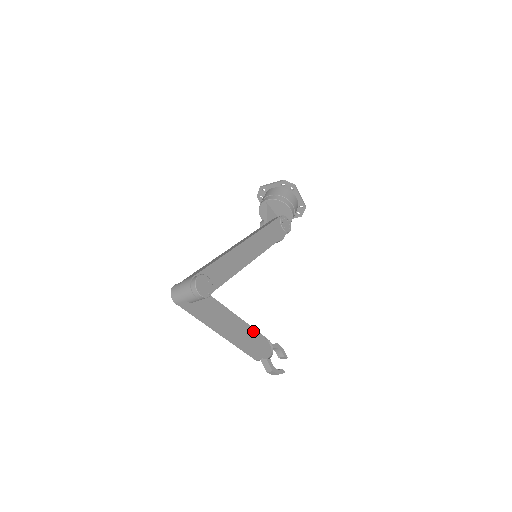
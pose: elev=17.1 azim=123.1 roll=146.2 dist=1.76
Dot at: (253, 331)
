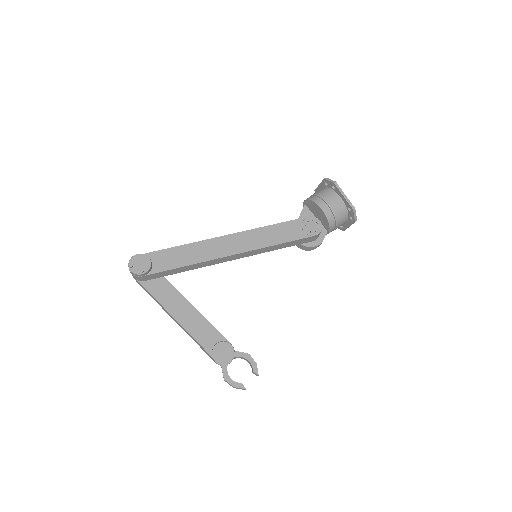
Dot at: (211, 328)
